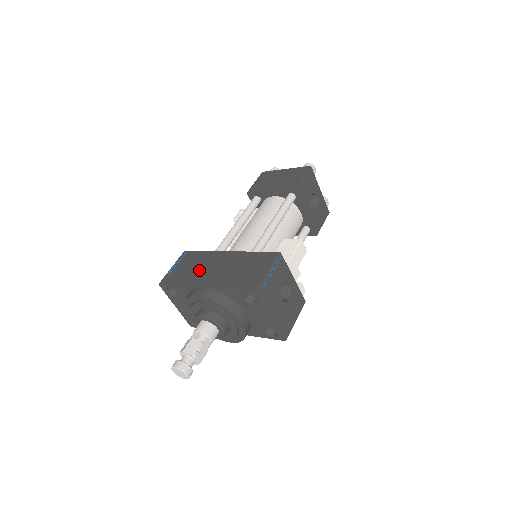
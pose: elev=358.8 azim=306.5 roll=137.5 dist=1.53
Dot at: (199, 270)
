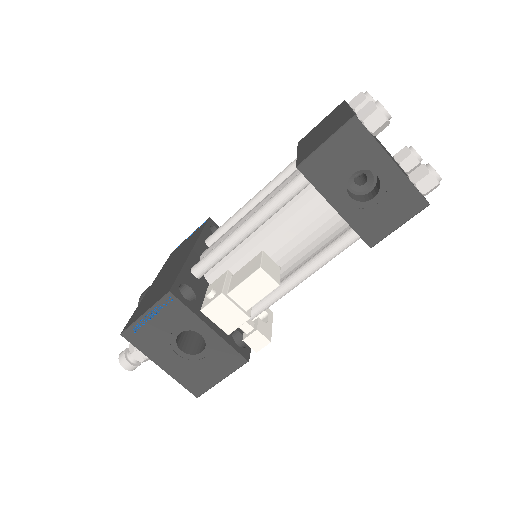
Dot at: (175, 258)
